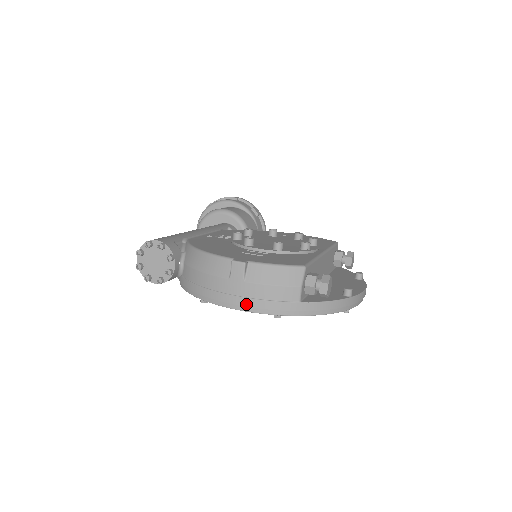
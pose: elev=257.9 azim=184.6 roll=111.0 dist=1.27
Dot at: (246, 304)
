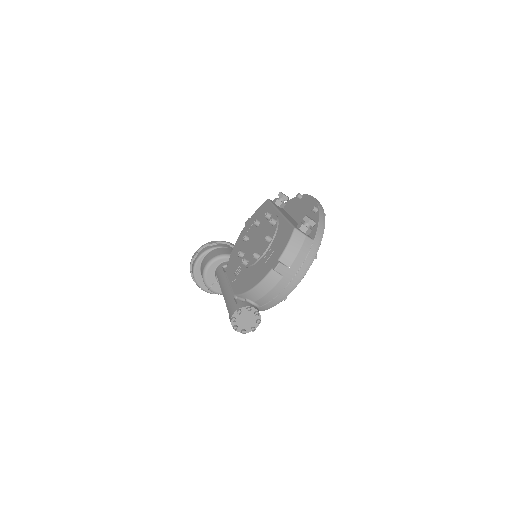
Dot at: (302, 272)
